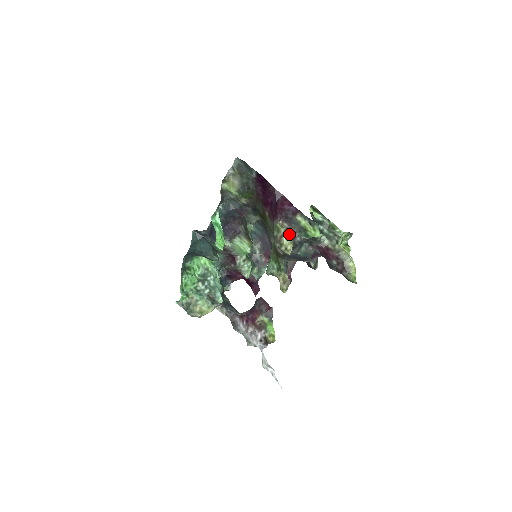
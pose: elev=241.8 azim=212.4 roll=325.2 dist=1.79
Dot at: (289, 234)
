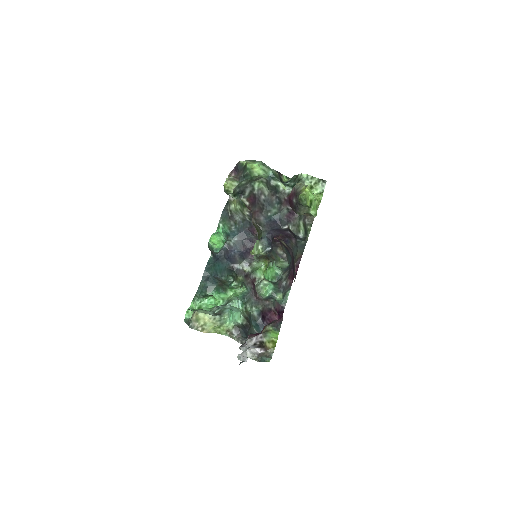
Dot at: (234, 177)
